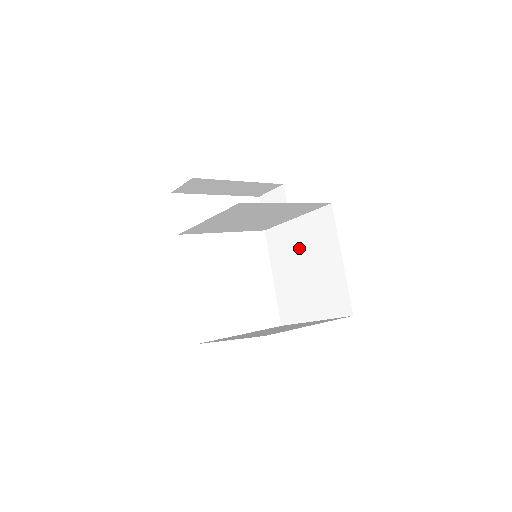
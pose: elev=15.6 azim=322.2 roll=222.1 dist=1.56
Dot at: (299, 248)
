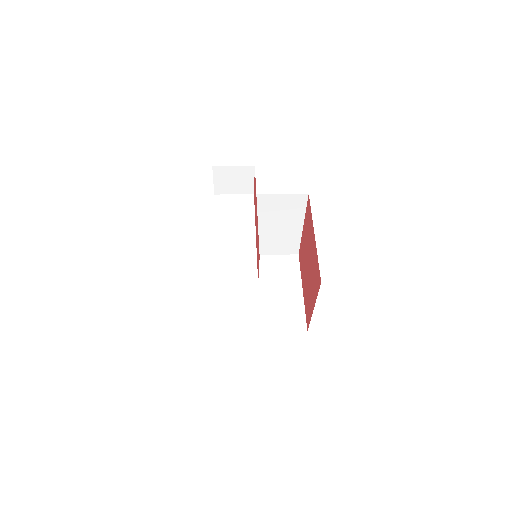
Dot at: (259, 214)
